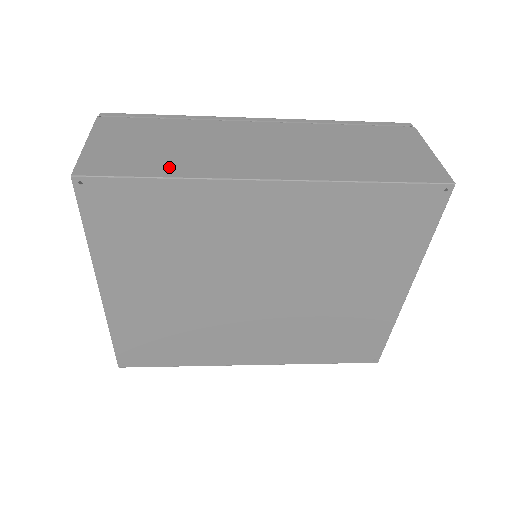
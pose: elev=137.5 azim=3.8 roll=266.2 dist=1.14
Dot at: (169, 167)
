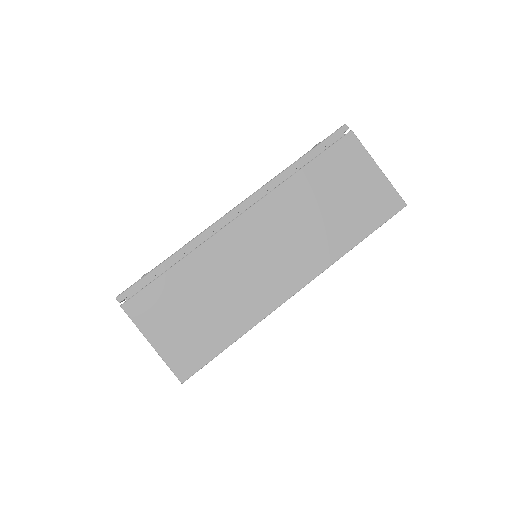
Dot at: (229, 328)
